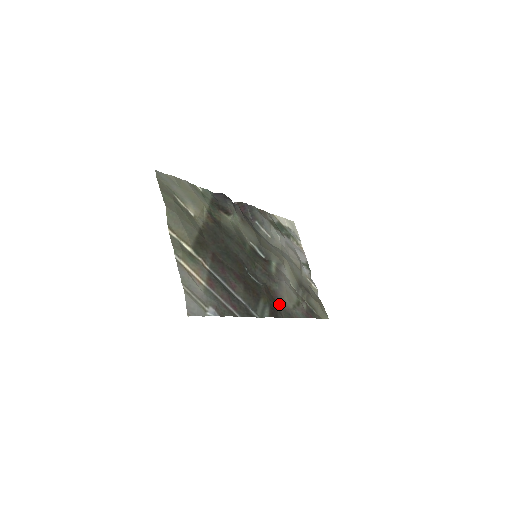
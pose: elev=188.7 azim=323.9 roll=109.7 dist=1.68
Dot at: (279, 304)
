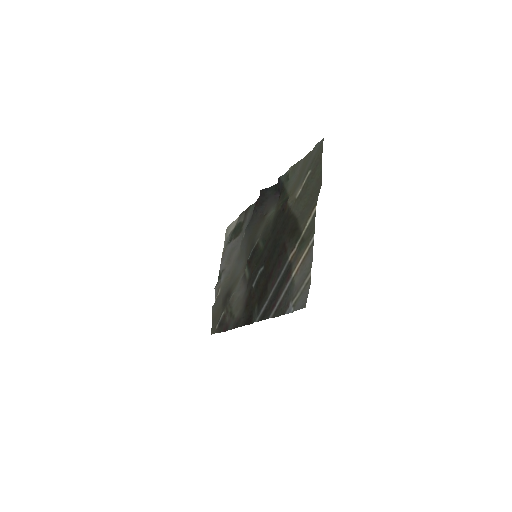
Dot at: (244, 311)
